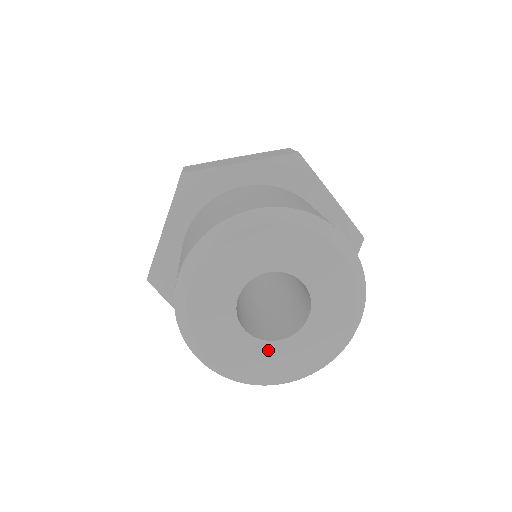
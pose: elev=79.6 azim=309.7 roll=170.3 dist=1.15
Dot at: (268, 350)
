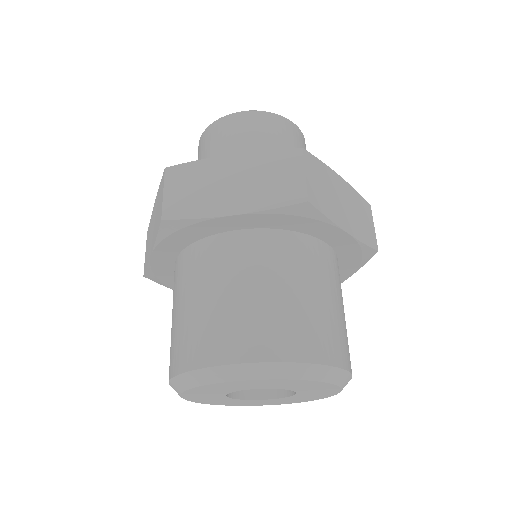
Dot at: (222, 399)
